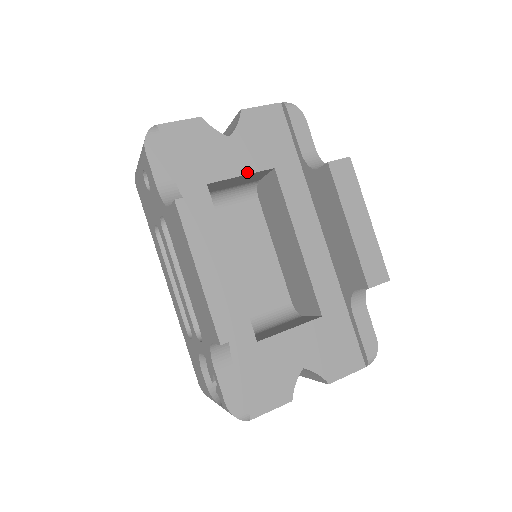
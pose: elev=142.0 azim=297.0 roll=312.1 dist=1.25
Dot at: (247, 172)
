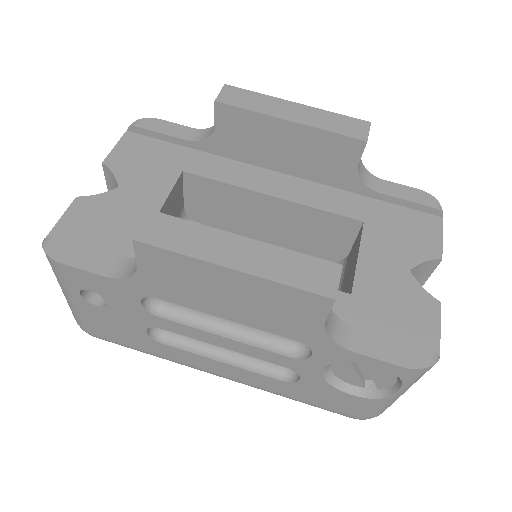
Dot at: (166, 194)
